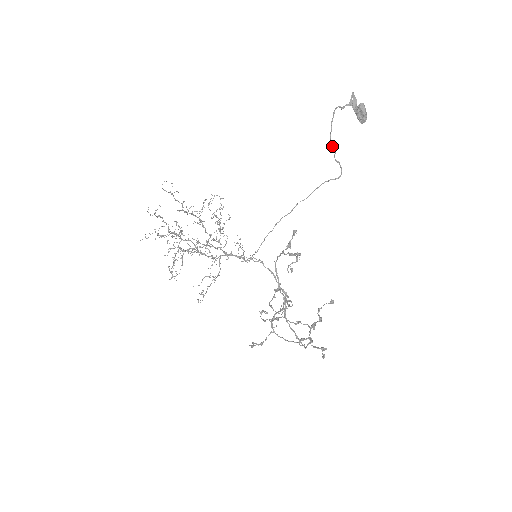
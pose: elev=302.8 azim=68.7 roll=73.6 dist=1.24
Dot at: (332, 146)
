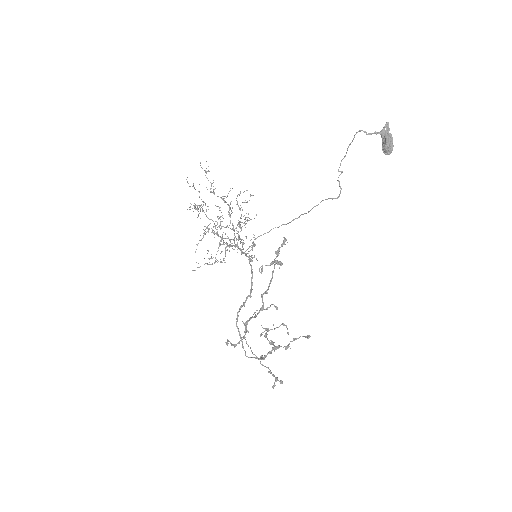
Dot at: (340, 165)
